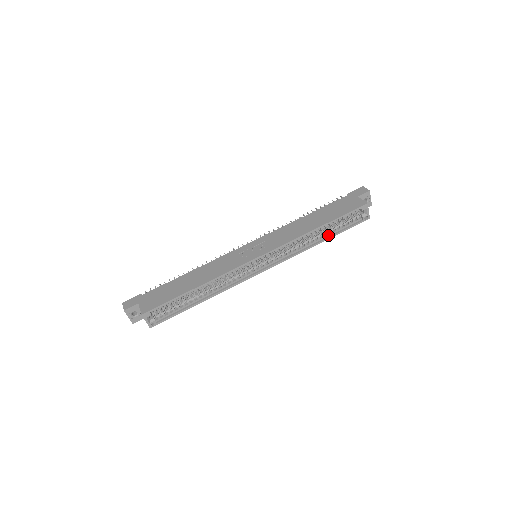
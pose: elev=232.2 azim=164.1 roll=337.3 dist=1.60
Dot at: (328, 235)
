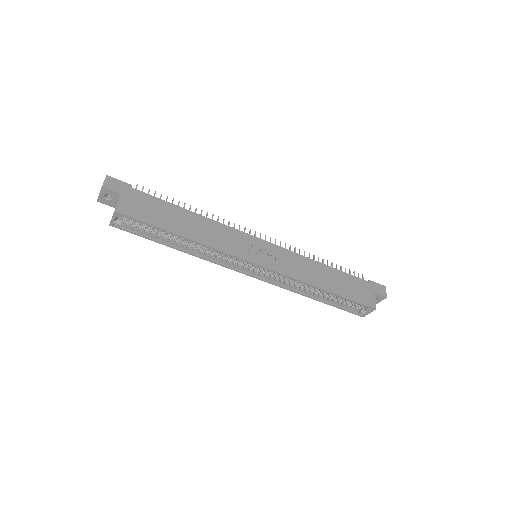
Dot at: (323, 298)
